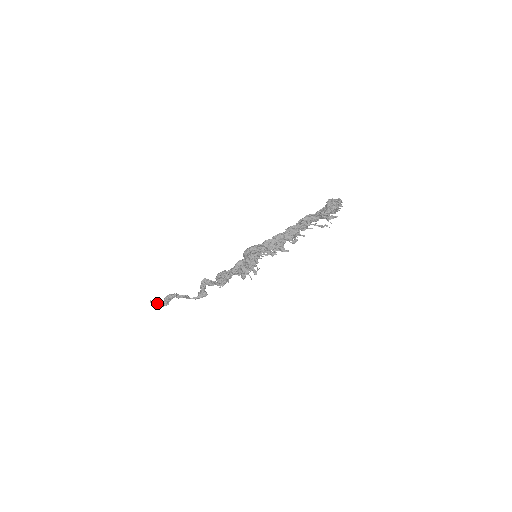
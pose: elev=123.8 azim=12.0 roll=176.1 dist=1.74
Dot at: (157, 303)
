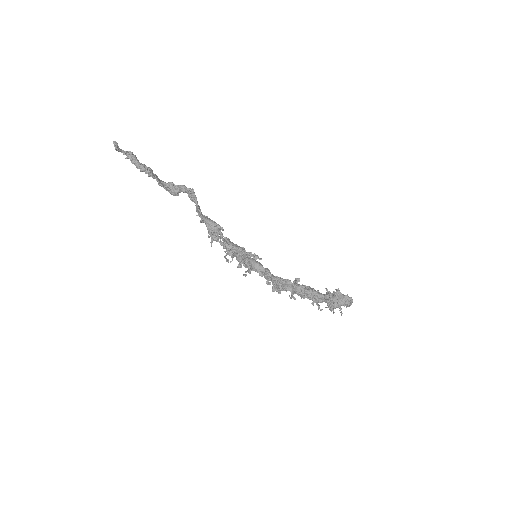
Dot at: (121, 150)
